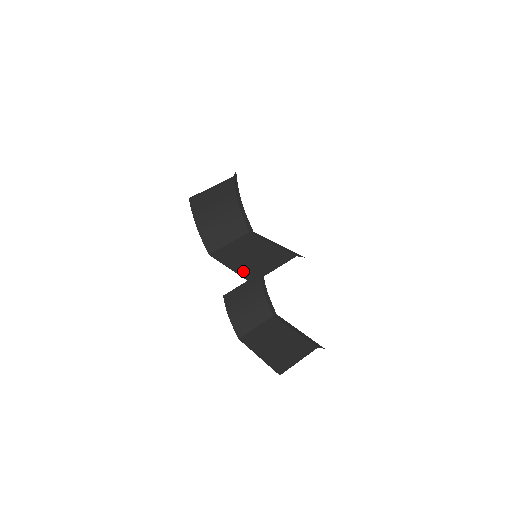
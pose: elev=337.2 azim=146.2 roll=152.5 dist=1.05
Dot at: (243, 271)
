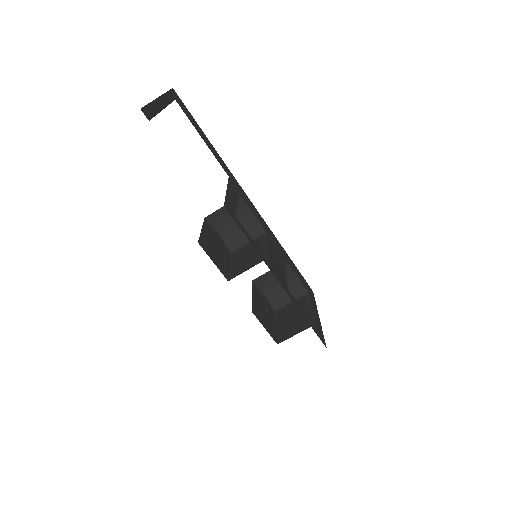
Dot at: (233, 270)
